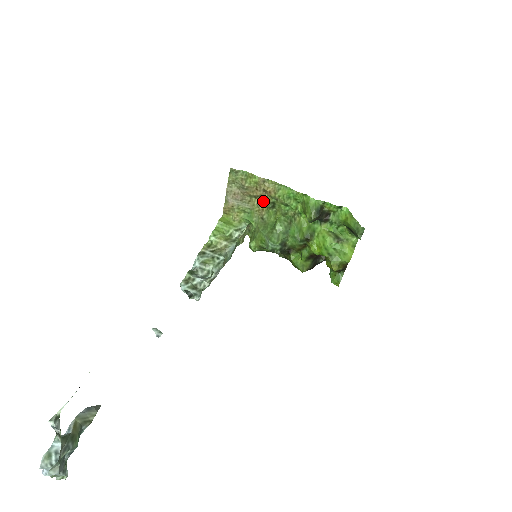
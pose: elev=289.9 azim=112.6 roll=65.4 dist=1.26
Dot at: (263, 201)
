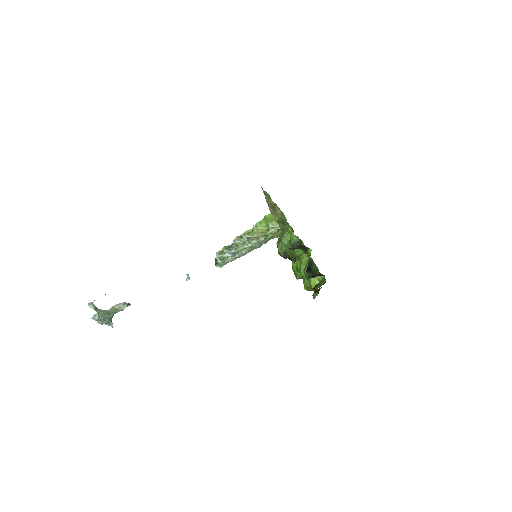
Dot at: occluded
